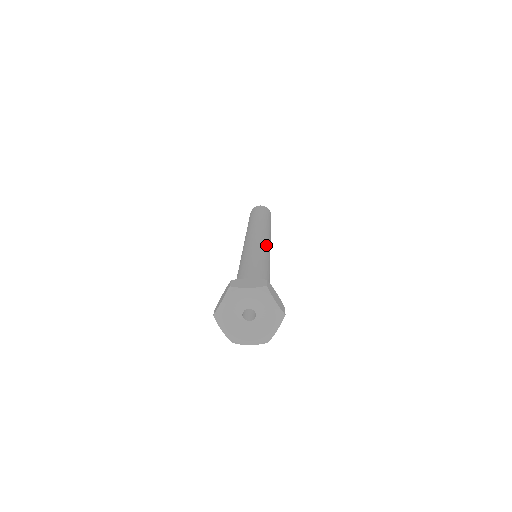
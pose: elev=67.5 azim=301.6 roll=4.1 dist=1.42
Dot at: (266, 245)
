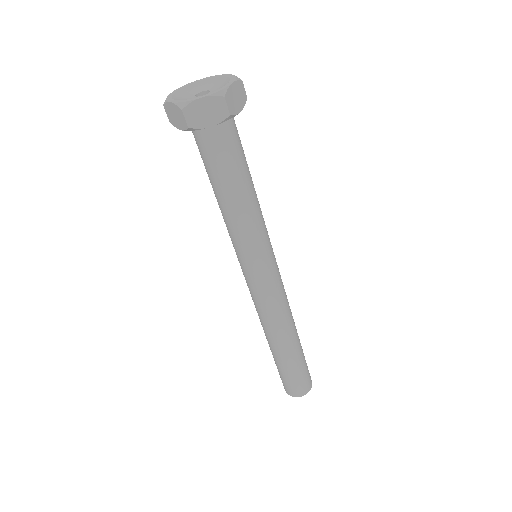
Dot at: occluded
